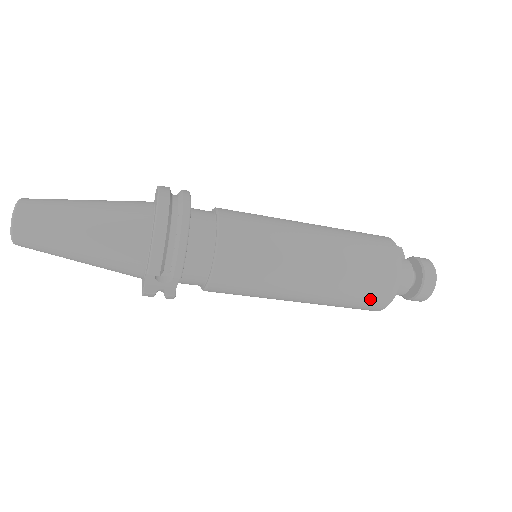
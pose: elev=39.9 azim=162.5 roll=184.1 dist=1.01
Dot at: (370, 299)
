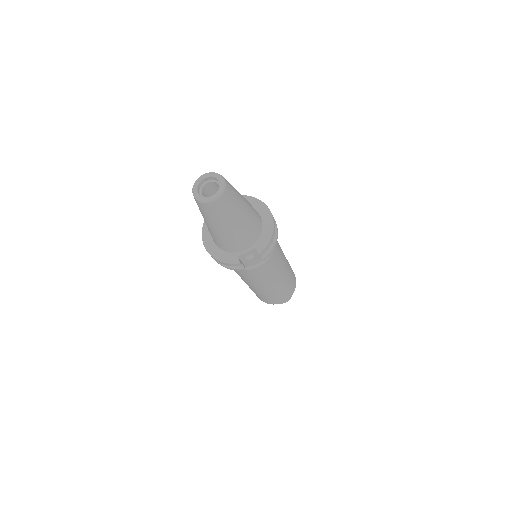
Dot at: (283, 297)
